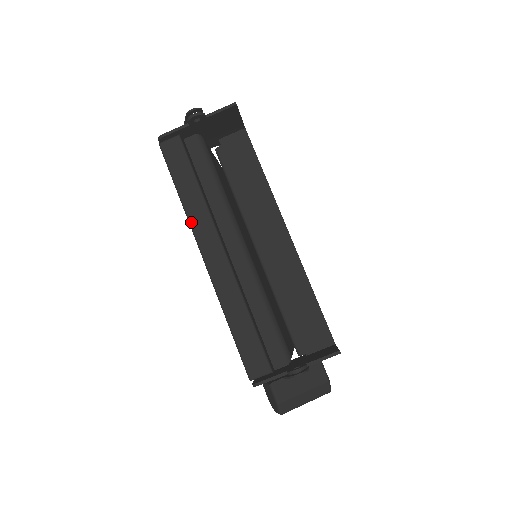
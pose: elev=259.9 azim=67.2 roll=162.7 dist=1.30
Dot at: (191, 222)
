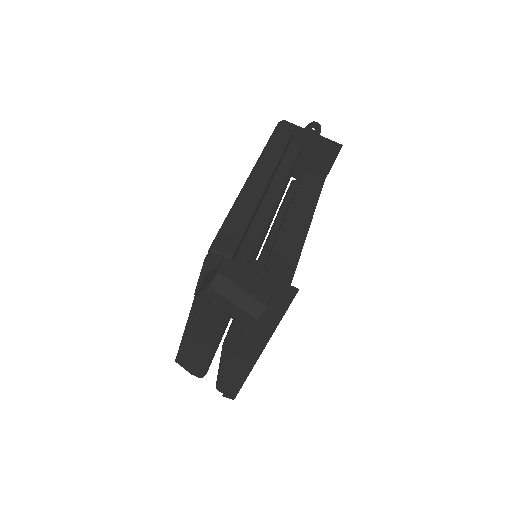
Dot at: (262, 157)
